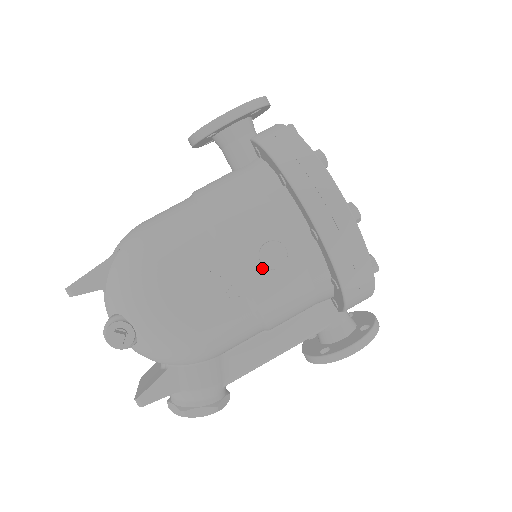
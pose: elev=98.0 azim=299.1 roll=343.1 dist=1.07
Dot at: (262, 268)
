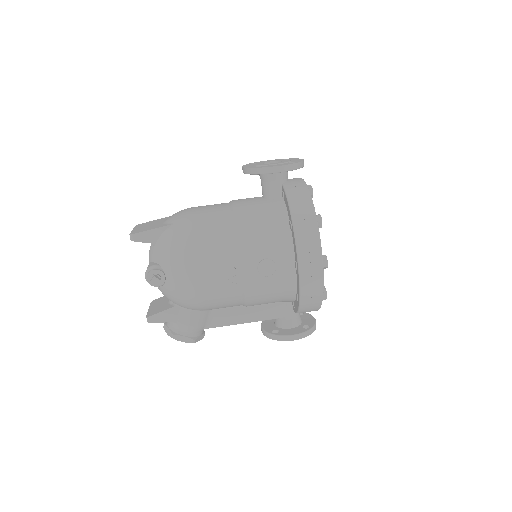
Dot at: (257, 273)
